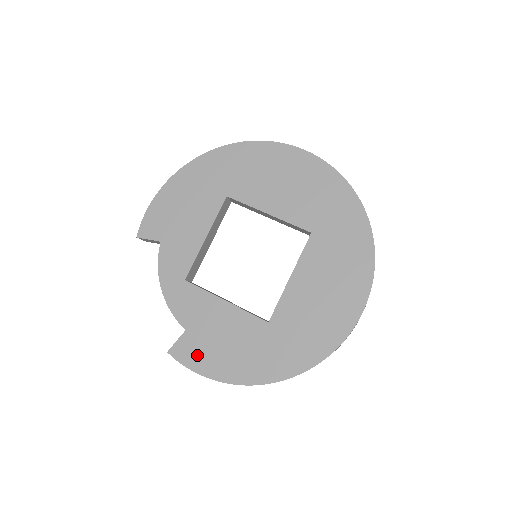
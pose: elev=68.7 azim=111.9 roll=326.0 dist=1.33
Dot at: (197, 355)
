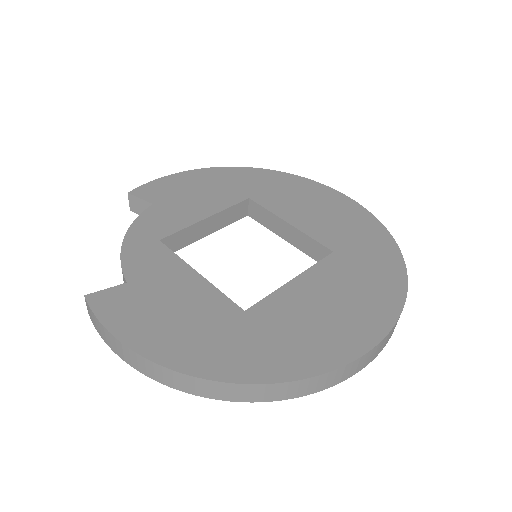
Dot at: (124, 312)
